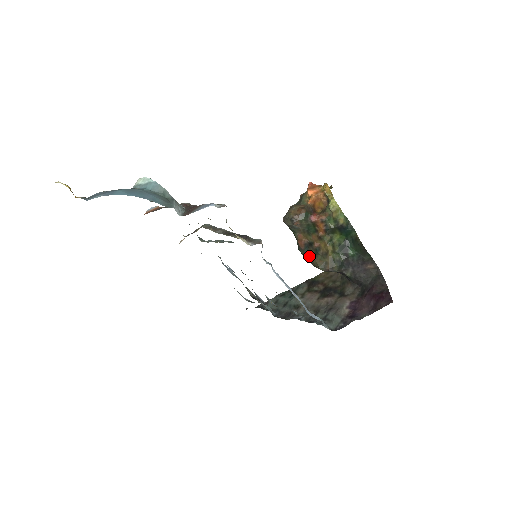
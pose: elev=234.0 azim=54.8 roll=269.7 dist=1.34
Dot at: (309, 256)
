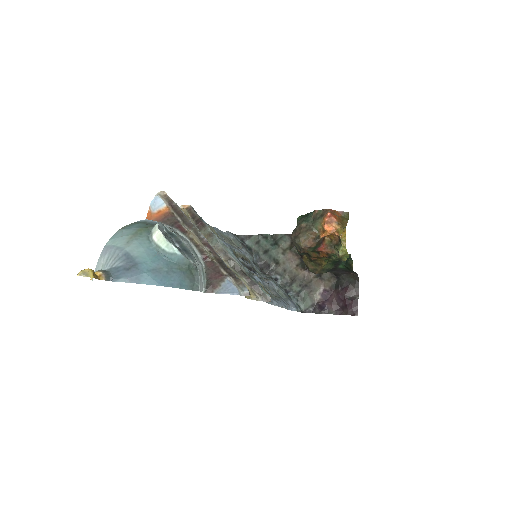
Dot at: (303, 258)
